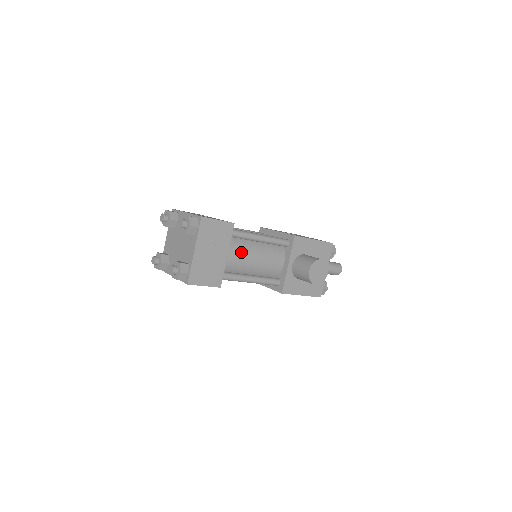
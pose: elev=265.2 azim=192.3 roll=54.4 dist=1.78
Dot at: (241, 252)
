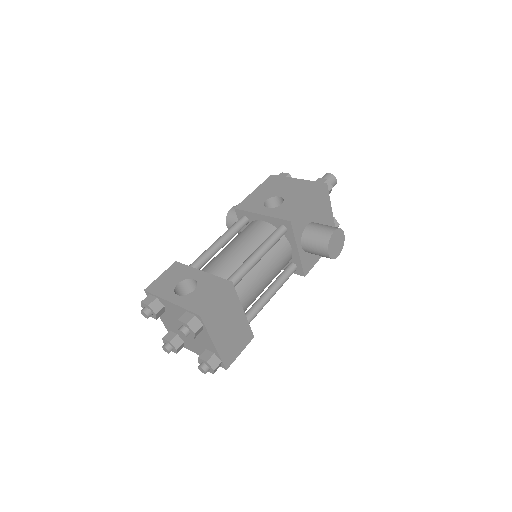
Dot at: (250, 288)
